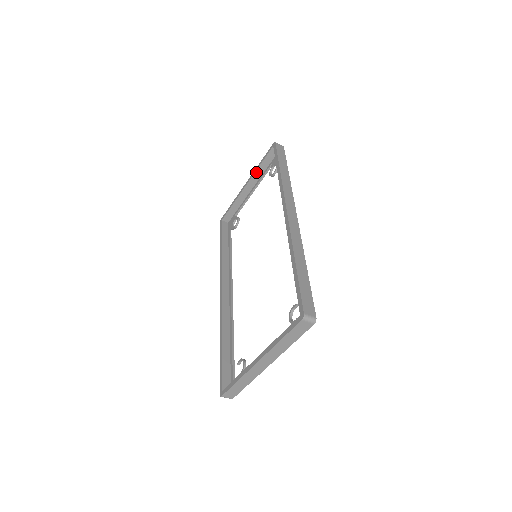
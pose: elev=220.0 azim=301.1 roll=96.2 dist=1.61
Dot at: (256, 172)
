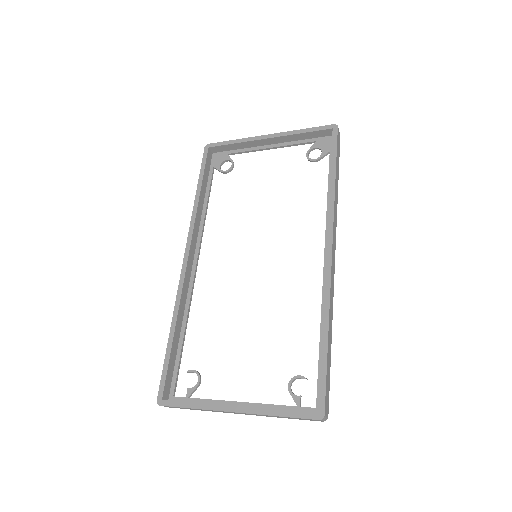
Dot at: (291, 135)
